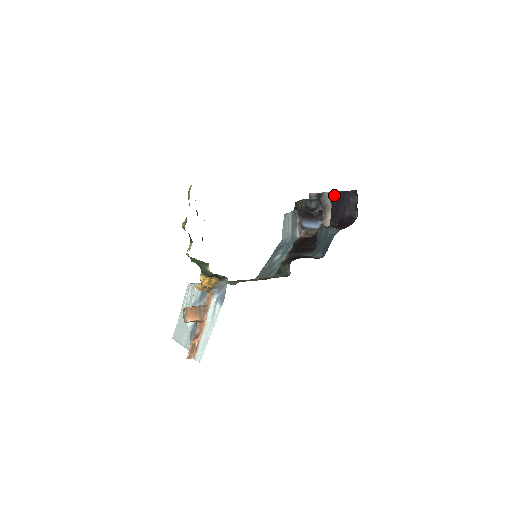
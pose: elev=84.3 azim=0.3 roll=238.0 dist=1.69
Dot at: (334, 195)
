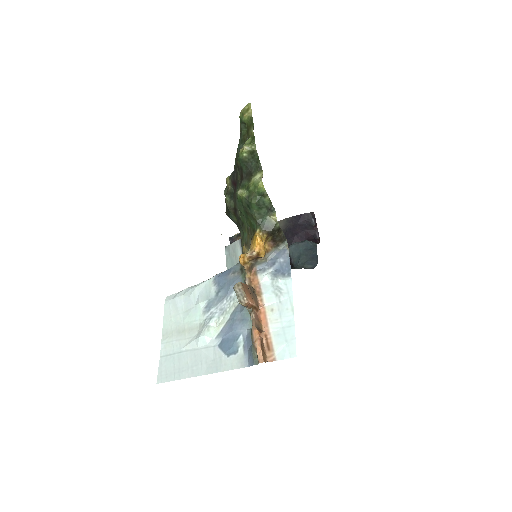
Dot at: (281, 223)
